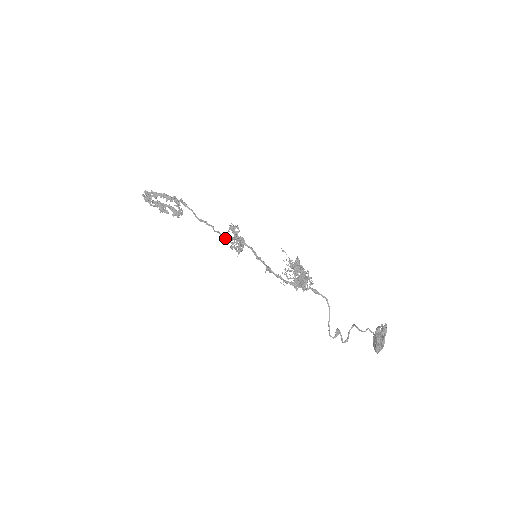
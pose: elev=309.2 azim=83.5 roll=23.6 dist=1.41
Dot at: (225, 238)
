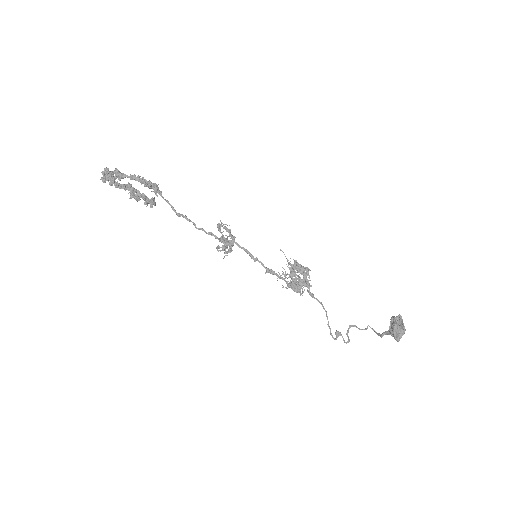
Dot at: (214, 236)
